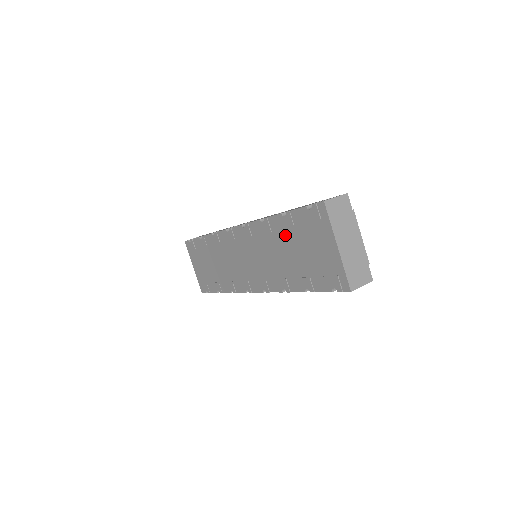
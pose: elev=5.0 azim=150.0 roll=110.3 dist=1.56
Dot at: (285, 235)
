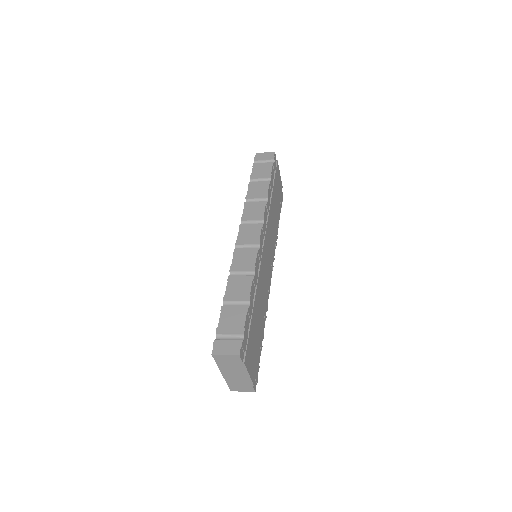
Dot at: occluded
